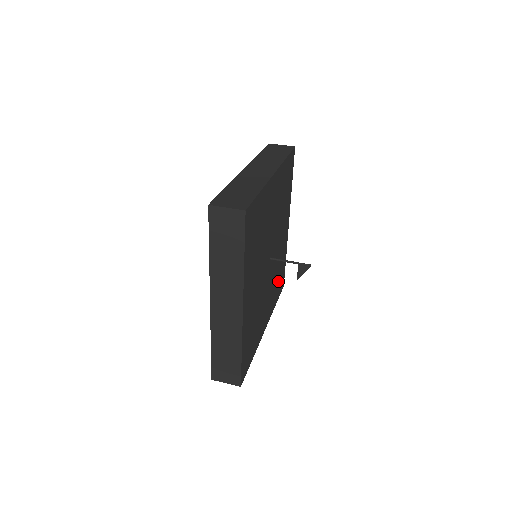
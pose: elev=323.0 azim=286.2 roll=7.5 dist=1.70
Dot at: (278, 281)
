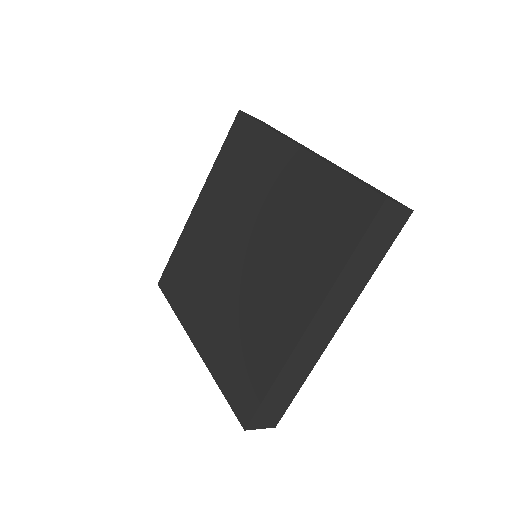
Dot at: occluded
